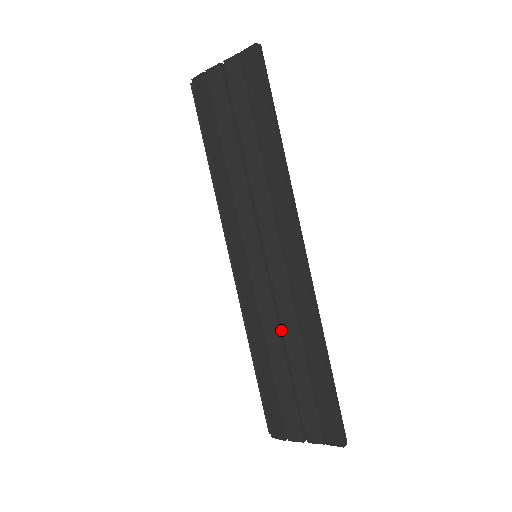
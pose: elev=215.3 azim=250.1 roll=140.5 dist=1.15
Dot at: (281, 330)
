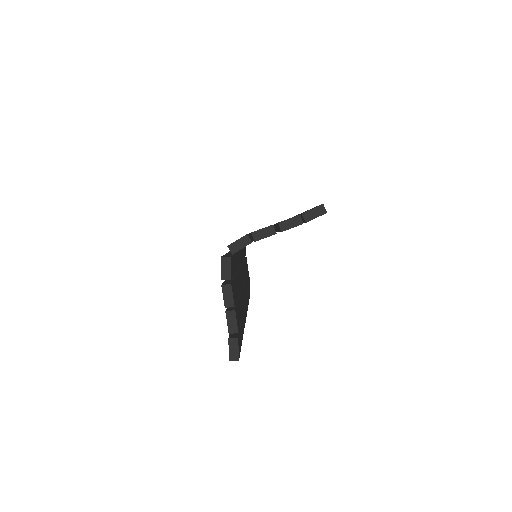
Dot at: occluded
